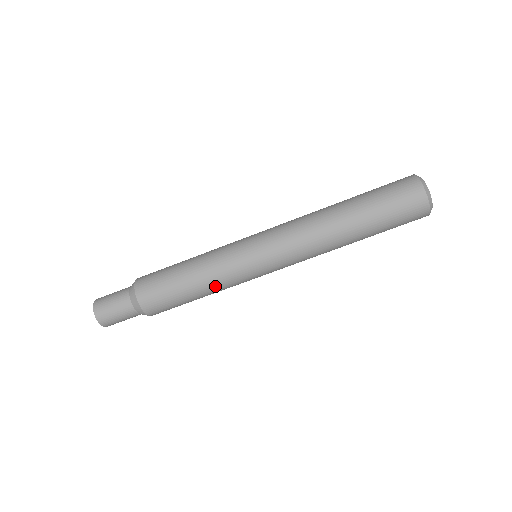
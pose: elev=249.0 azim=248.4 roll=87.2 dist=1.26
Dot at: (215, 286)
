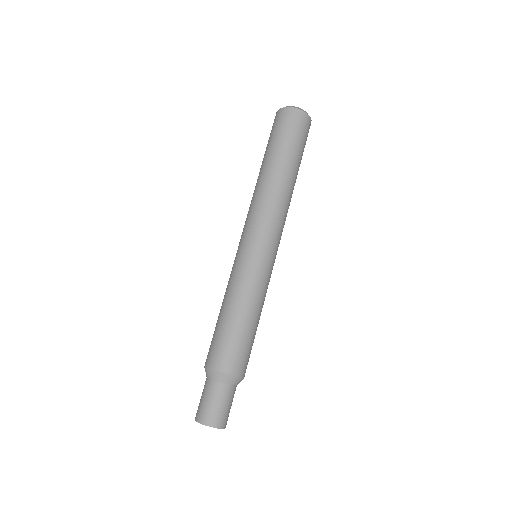
Dot at: (263, 302)
